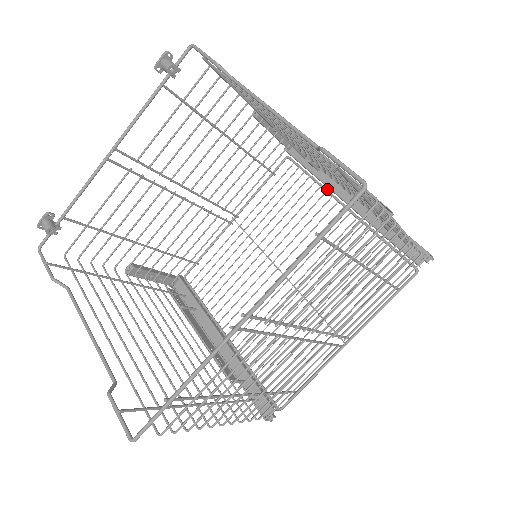
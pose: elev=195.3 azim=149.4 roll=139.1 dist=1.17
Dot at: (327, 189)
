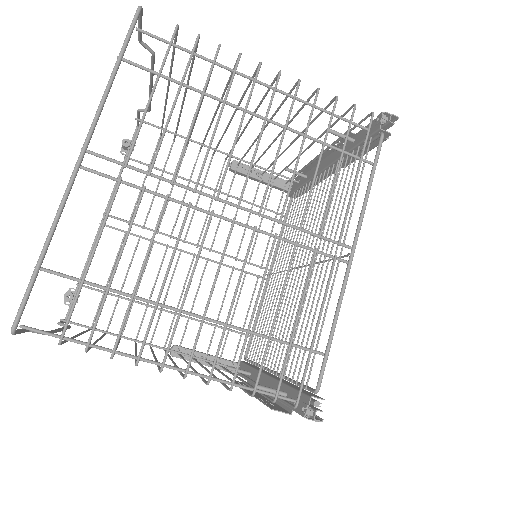
Dot at: occluded
